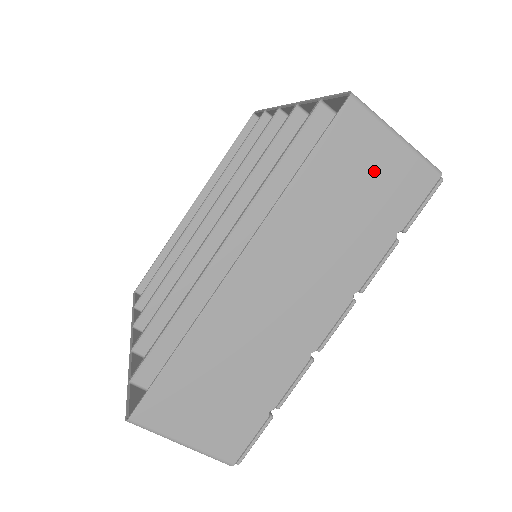
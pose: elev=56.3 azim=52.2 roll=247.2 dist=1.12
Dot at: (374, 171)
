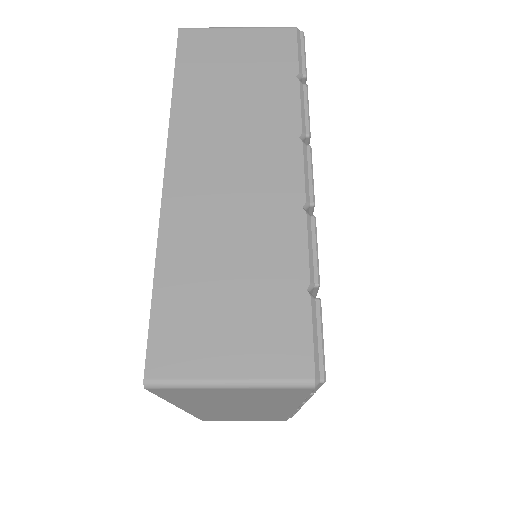
Dot at: (232, 394)
